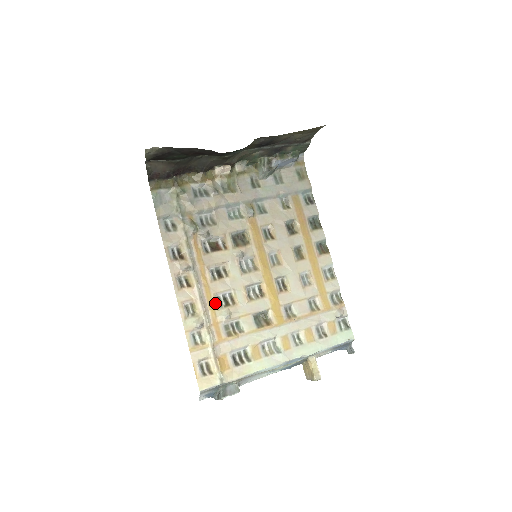
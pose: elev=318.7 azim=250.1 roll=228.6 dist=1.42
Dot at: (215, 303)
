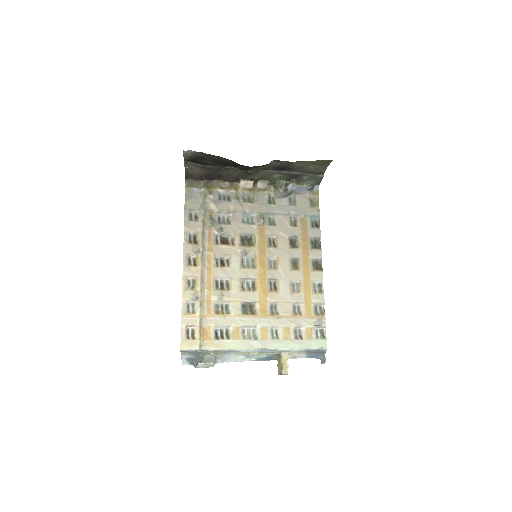
Dot at: (212, 284)
